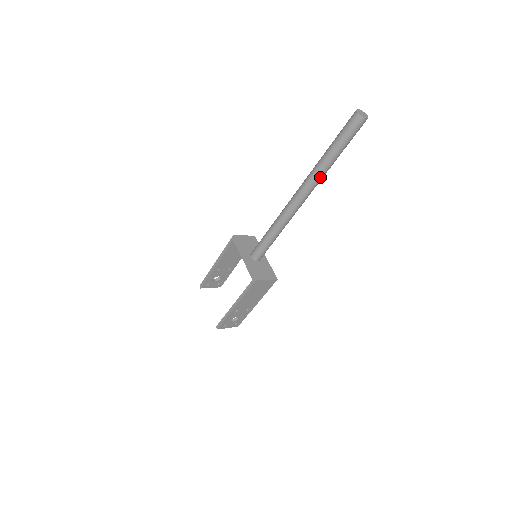
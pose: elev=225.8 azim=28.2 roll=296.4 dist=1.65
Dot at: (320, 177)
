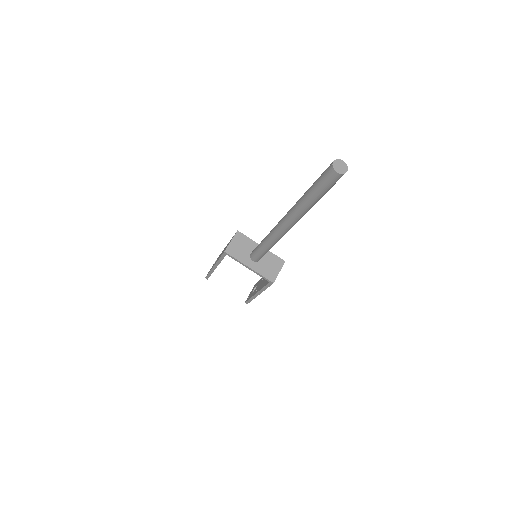
Dot at: occluded
